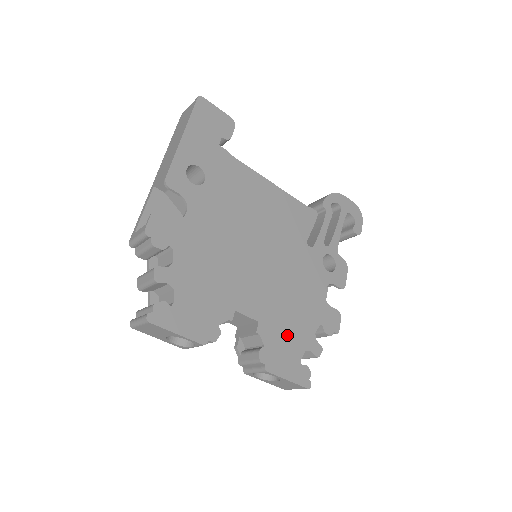
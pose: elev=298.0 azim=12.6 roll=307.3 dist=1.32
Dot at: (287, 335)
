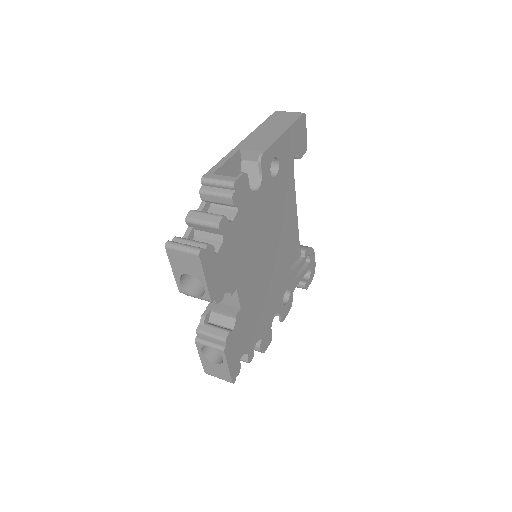
Dot at: (246, 332)
